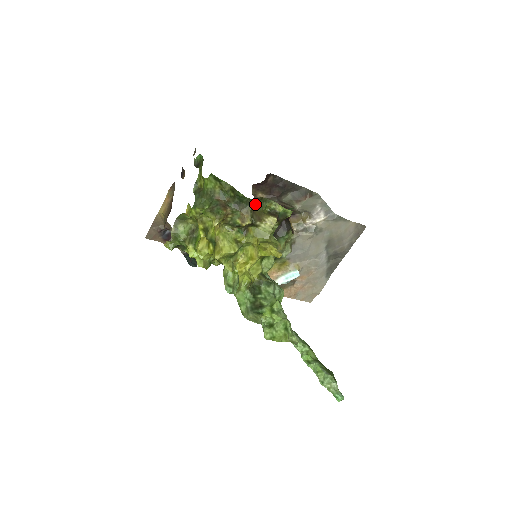
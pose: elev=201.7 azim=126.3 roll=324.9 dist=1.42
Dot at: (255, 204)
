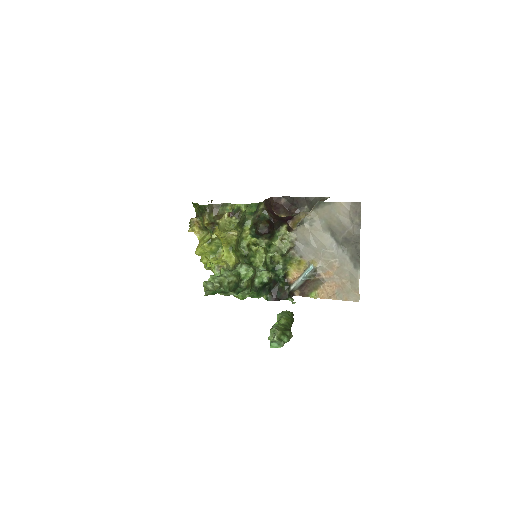
Dot at: (215, 209)
